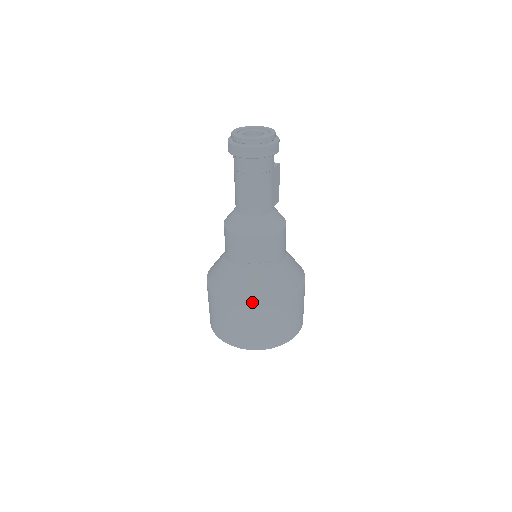
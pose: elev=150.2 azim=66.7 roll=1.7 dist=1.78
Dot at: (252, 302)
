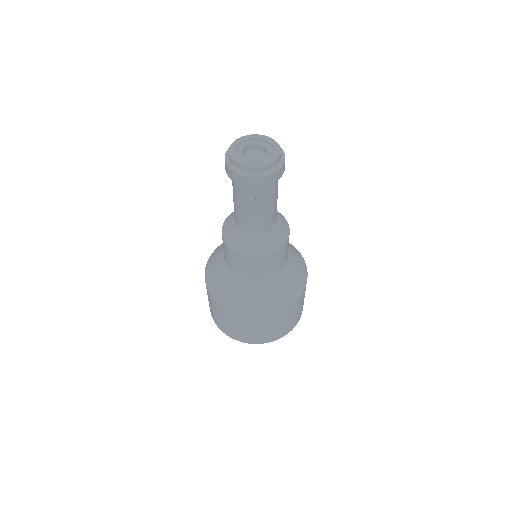
Dot at: (271, 310)
